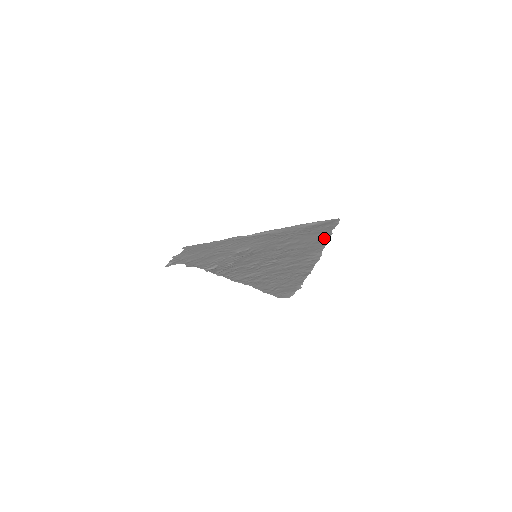
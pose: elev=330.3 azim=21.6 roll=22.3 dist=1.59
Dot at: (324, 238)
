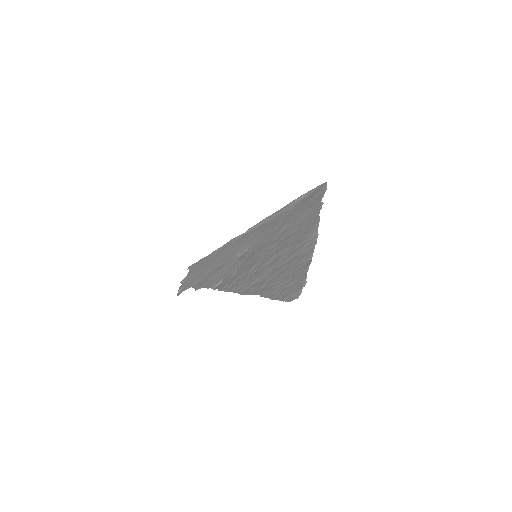
Dot at: (316, 212)
